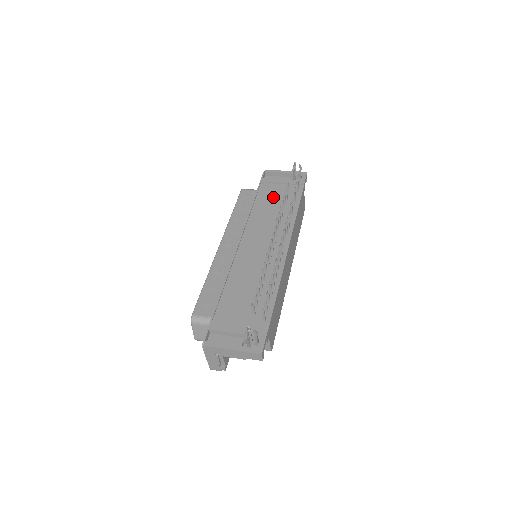
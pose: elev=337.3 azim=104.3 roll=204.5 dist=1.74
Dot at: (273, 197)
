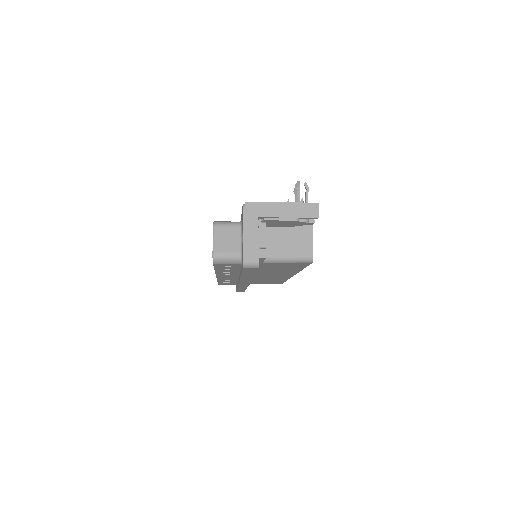
Dot at: occluded
